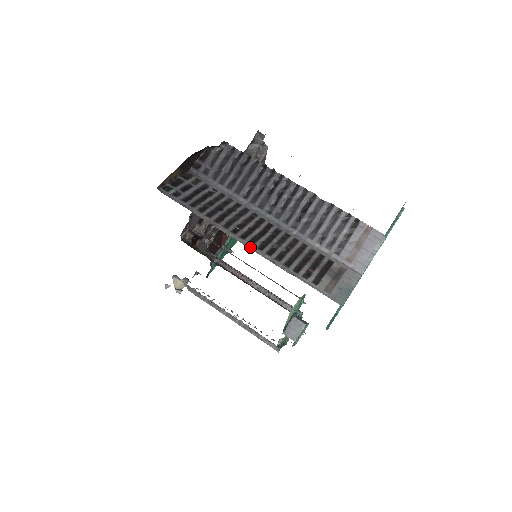
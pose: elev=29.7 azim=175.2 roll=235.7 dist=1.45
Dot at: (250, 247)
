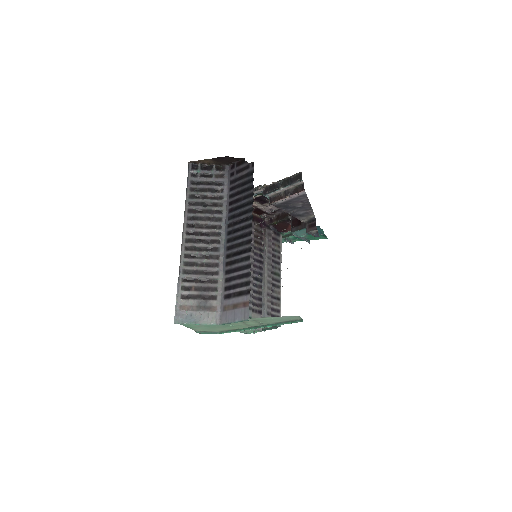
Dot at: (182, 242)
